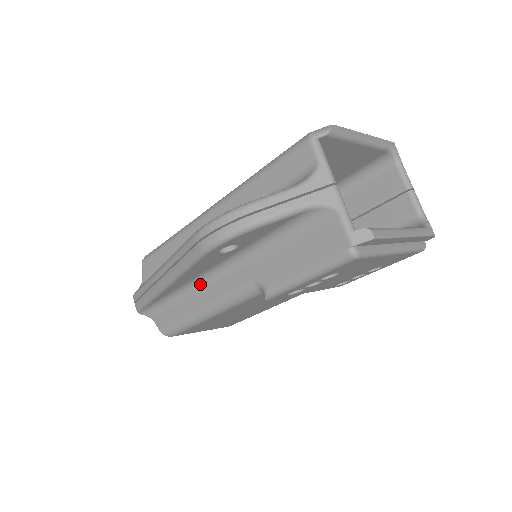
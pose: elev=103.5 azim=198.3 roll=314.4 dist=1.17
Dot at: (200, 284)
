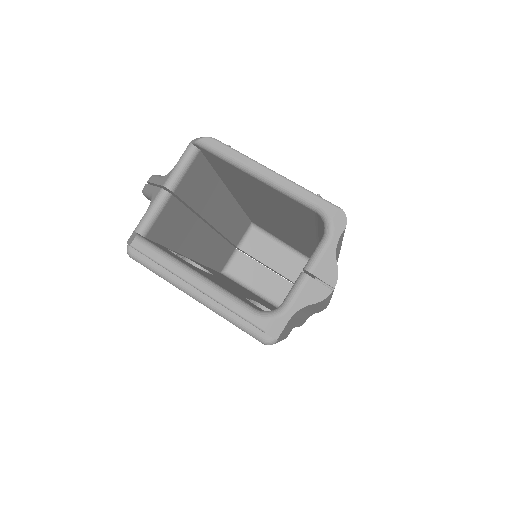
Dot at: occluded
